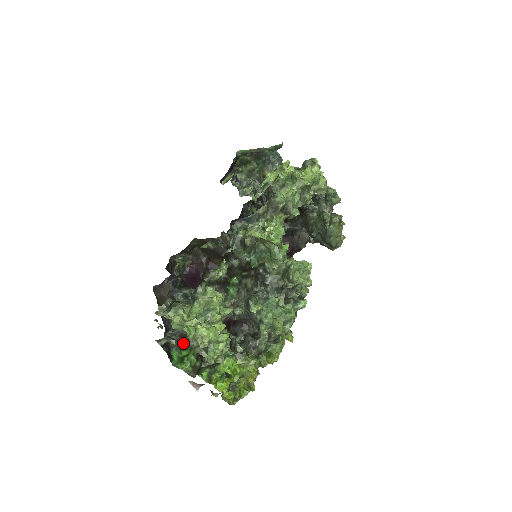
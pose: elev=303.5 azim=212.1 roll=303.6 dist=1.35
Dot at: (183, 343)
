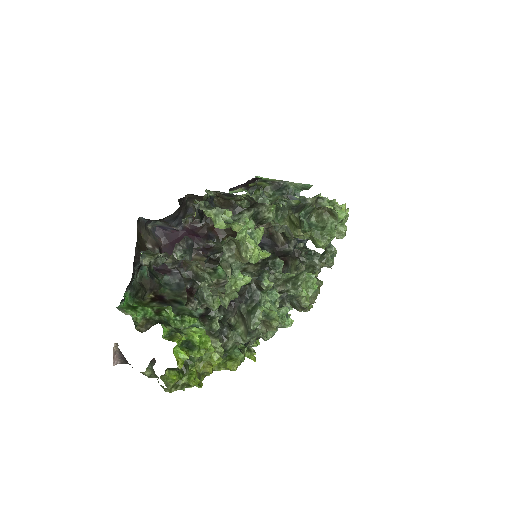
Dot at: (183, 266)
